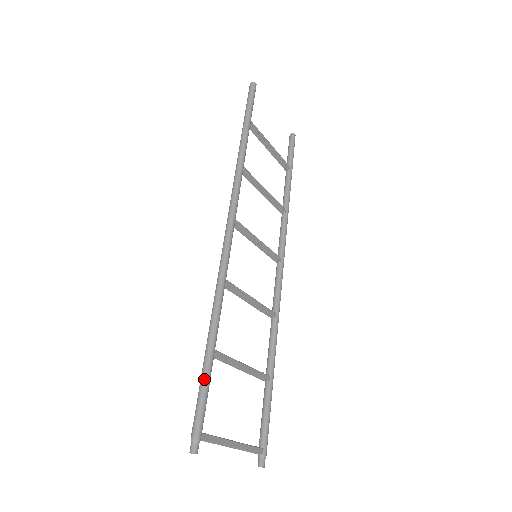
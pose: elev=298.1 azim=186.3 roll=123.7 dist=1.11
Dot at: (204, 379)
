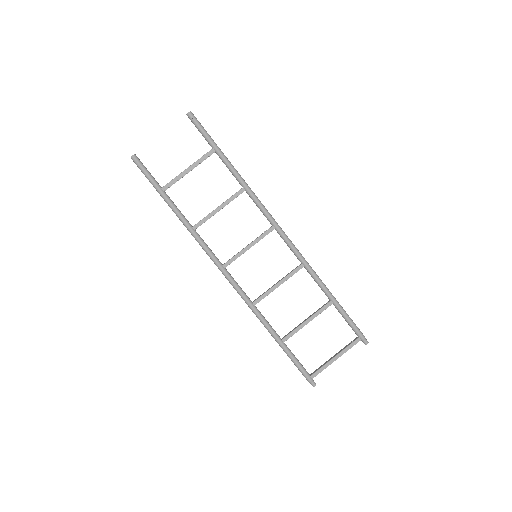
Dot at: (289, 357)
